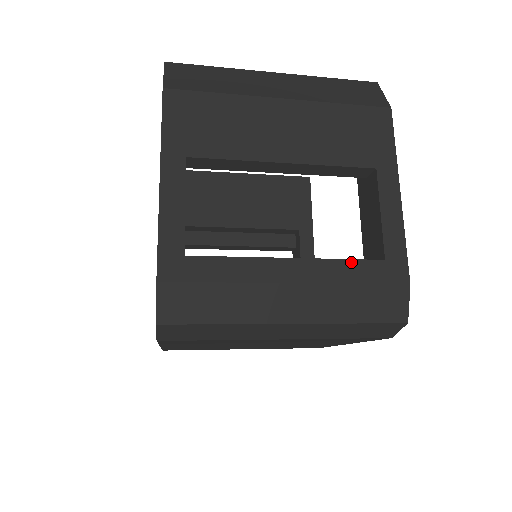
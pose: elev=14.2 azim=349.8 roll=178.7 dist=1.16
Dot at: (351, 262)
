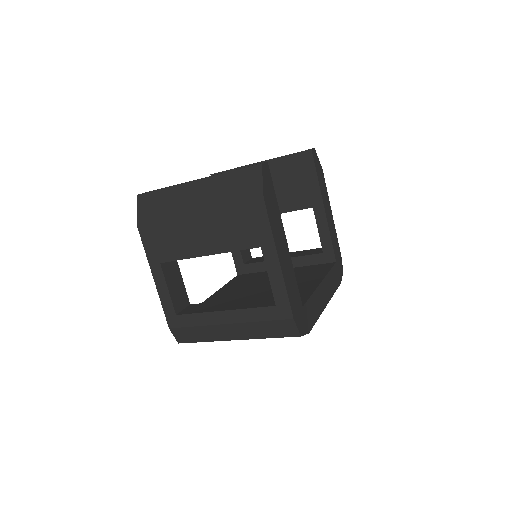
Dot at: (256, 309)
